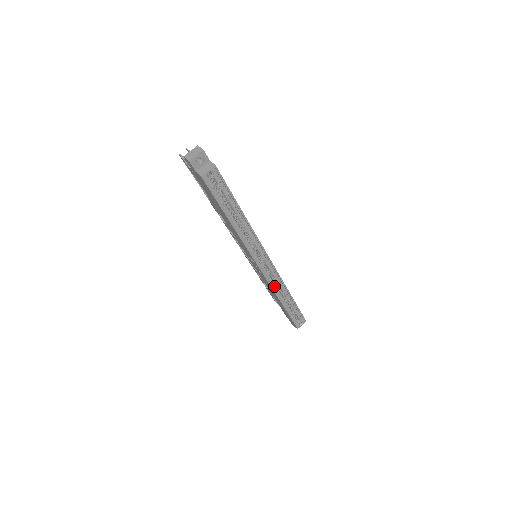
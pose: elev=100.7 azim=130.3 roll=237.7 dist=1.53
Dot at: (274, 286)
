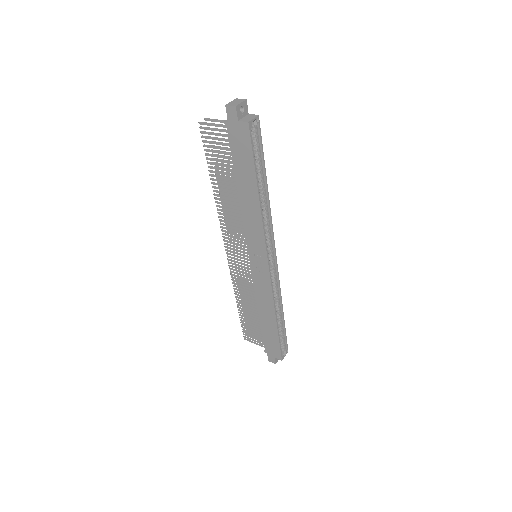
Dot at: occluded
